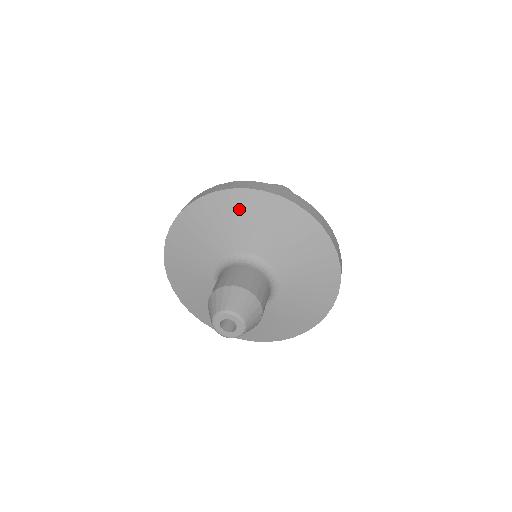
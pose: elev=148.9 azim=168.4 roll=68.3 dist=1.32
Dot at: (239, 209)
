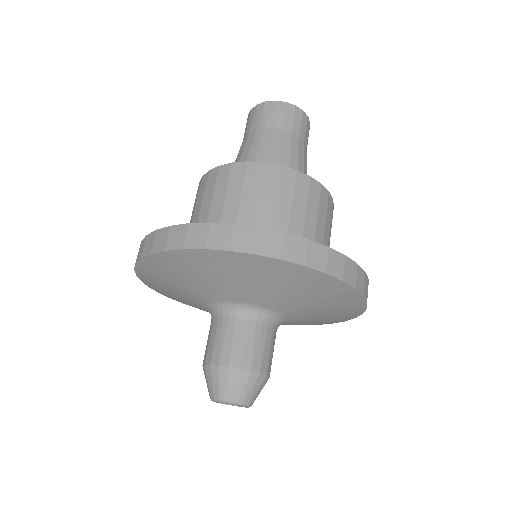
Dot at: (224, 268)
